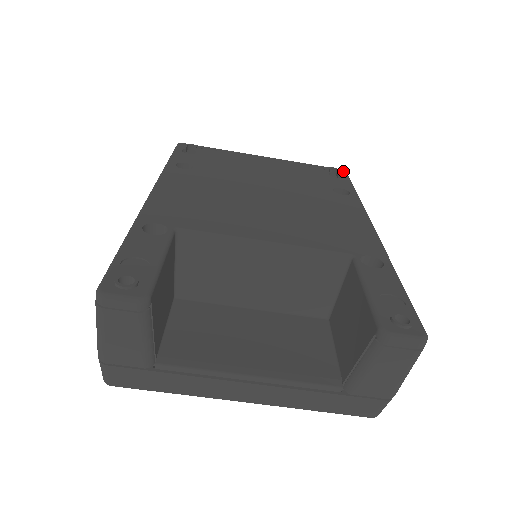
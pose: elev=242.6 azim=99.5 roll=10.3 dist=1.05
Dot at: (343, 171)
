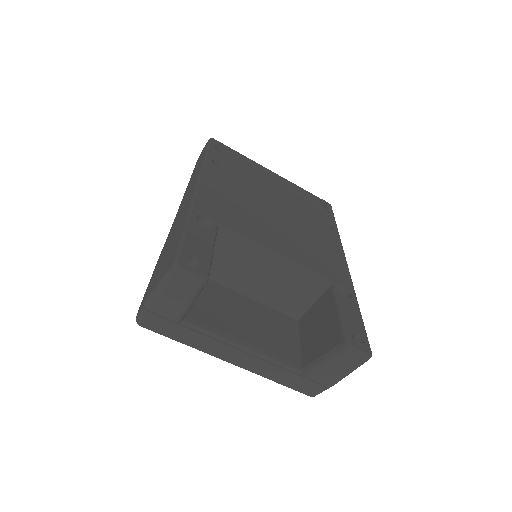
Dot at: (330, 205)
